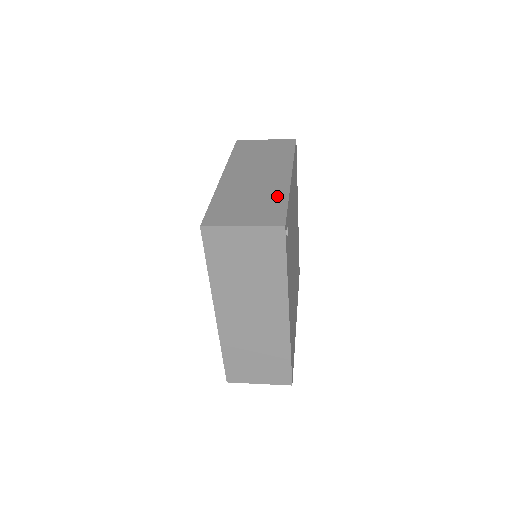
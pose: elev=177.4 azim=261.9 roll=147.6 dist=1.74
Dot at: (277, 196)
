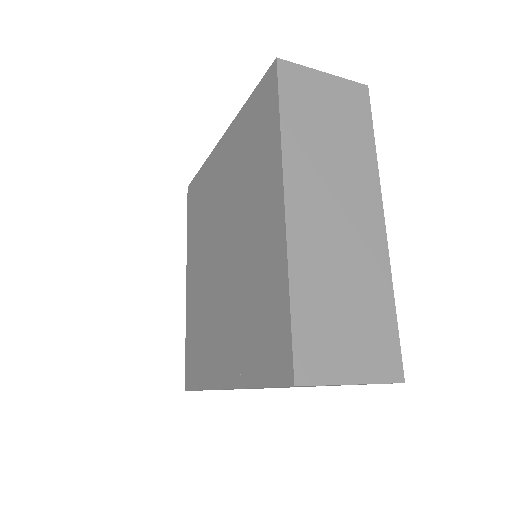
Dot at: (380, 291)
